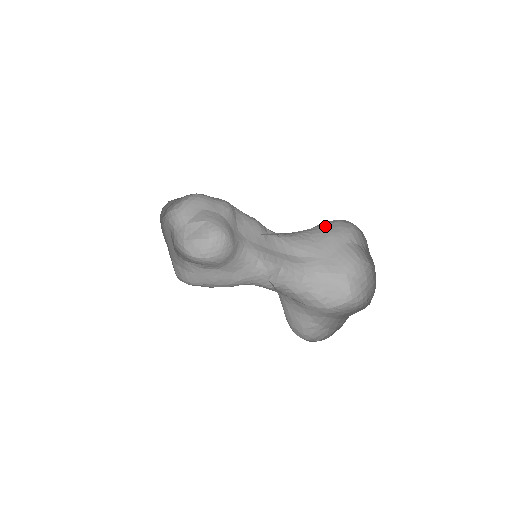
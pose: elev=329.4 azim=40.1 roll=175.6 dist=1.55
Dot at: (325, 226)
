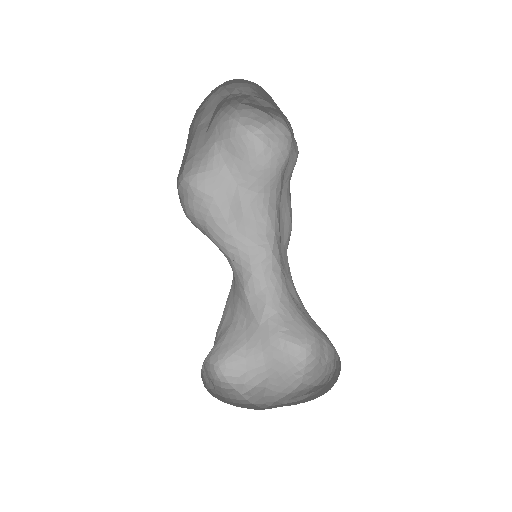
Dot at: occluded
